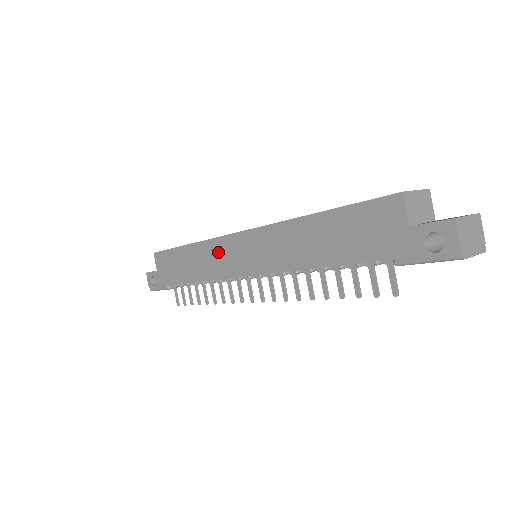
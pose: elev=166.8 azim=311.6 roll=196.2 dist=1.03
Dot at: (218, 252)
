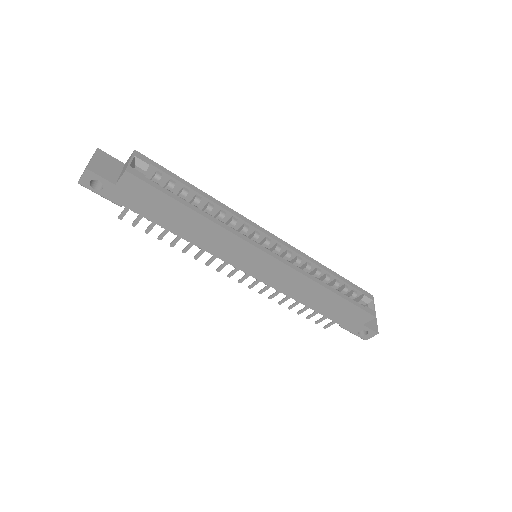
Dot at: (233, 246)
